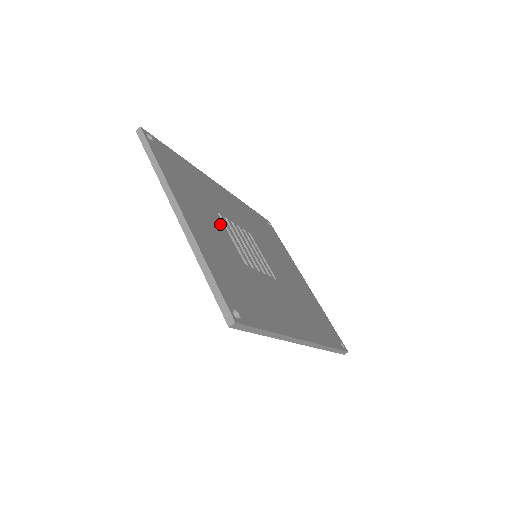
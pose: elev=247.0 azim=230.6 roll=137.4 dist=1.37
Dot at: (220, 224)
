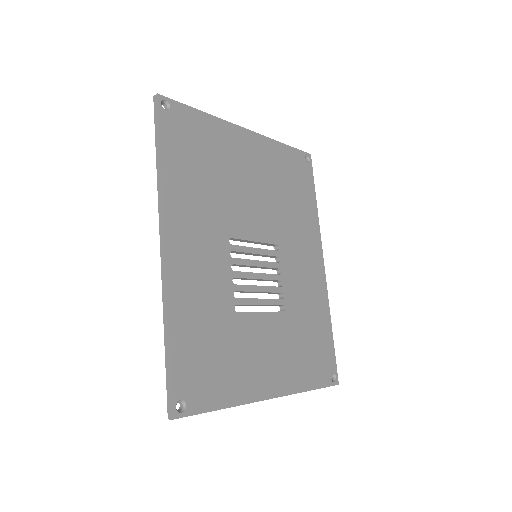
Dot at: (252, 322)
